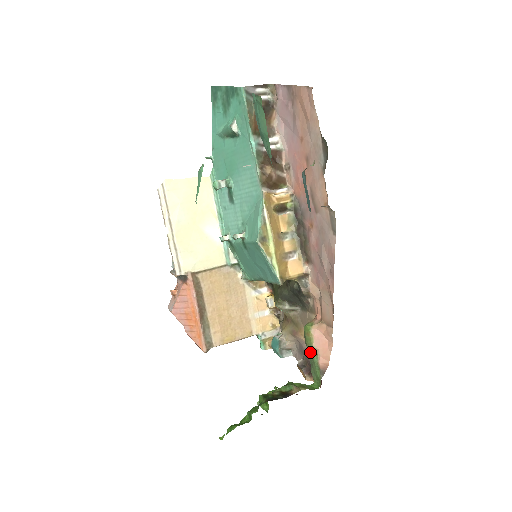
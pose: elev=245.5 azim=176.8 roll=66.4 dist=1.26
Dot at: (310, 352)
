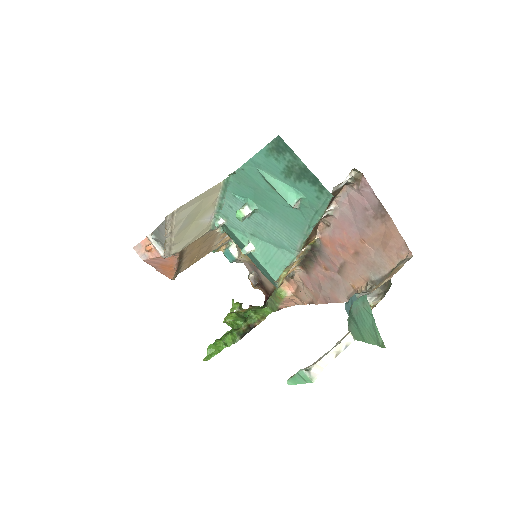
Dot at: (273, 298)
